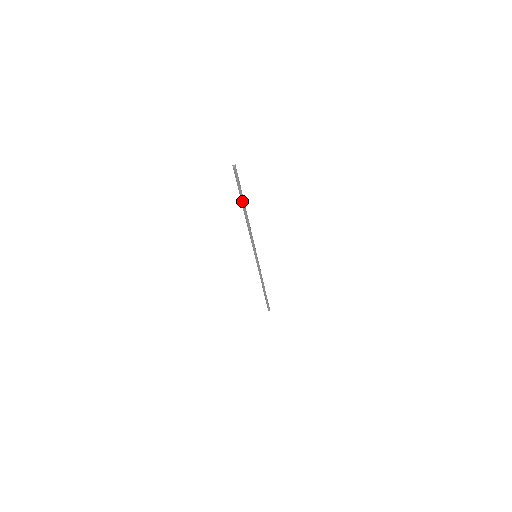
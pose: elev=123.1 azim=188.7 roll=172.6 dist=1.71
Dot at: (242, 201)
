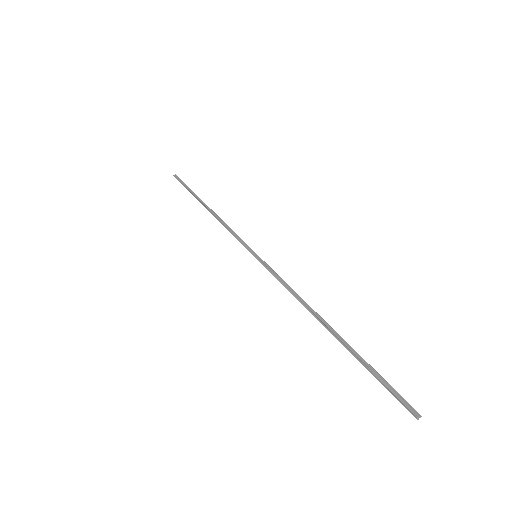
Dot at: (350, 352)
